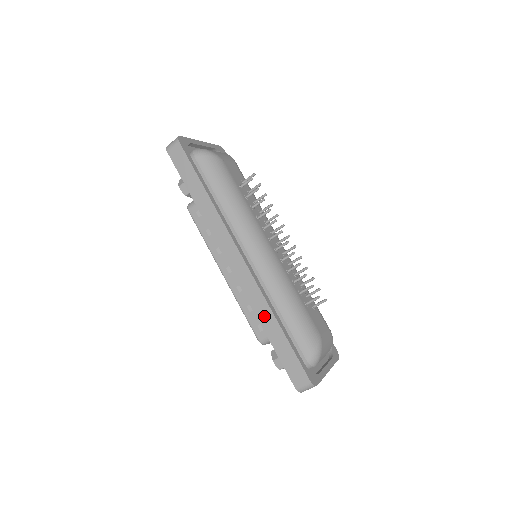
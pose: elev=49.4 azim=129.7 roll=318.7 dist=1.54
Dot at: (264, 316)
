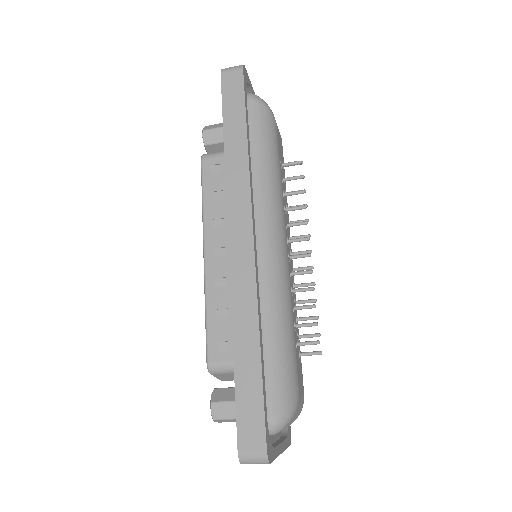
Dot at: (244, 326)
